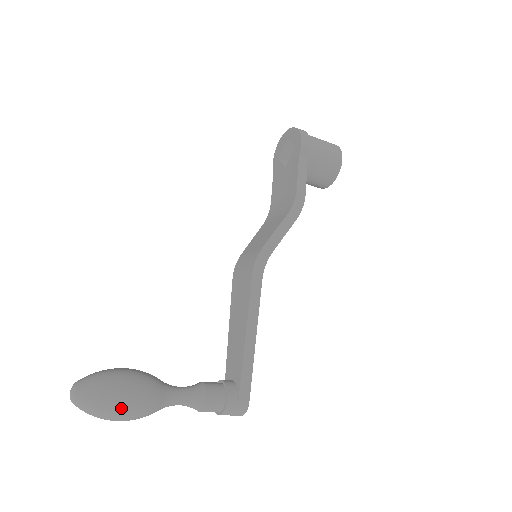
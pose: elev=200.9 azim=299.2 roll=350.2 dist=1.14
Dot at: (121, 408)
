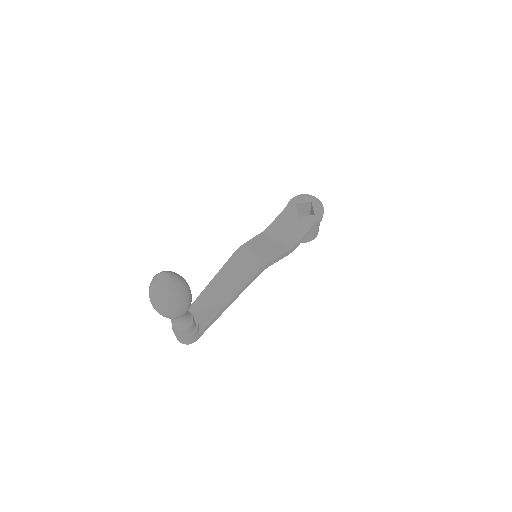
Dot at: (178, 311)
